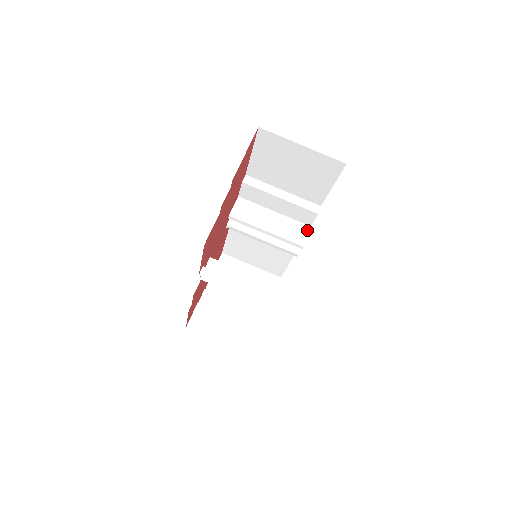
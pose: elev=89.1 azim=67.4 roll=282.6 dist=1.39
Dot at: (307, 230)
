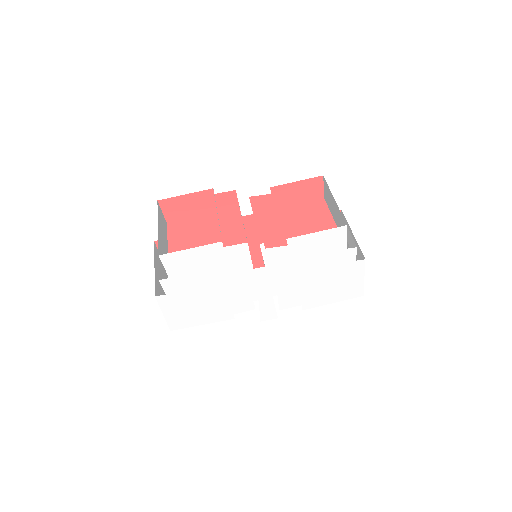
Dot at: (279, 305)
